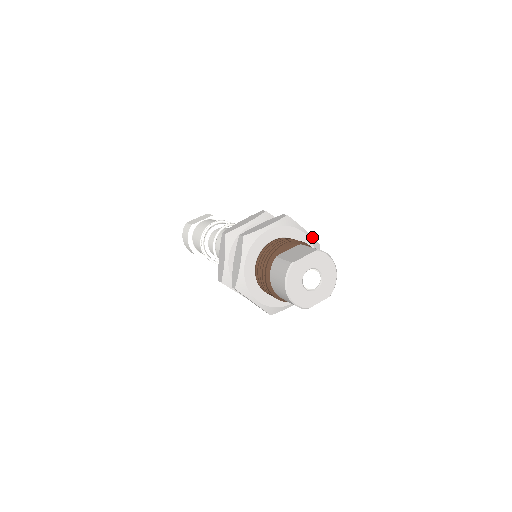
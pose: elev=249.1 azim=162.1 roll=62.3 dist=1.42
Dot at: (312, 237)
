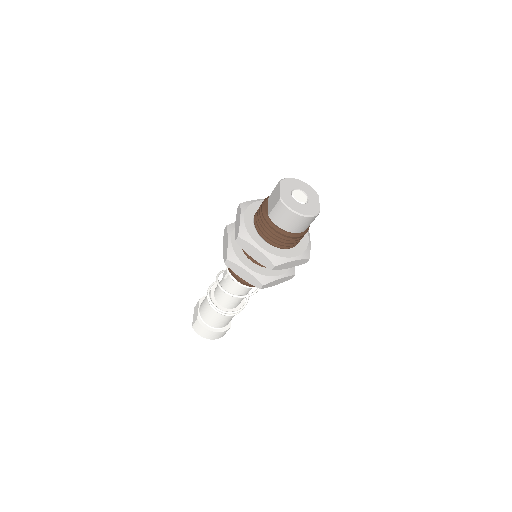
Dot at: occluded
